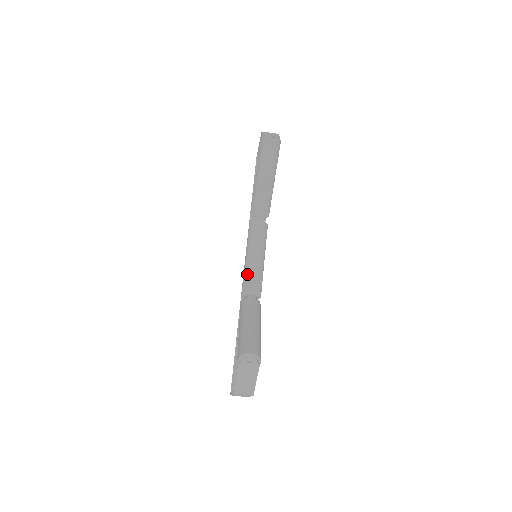
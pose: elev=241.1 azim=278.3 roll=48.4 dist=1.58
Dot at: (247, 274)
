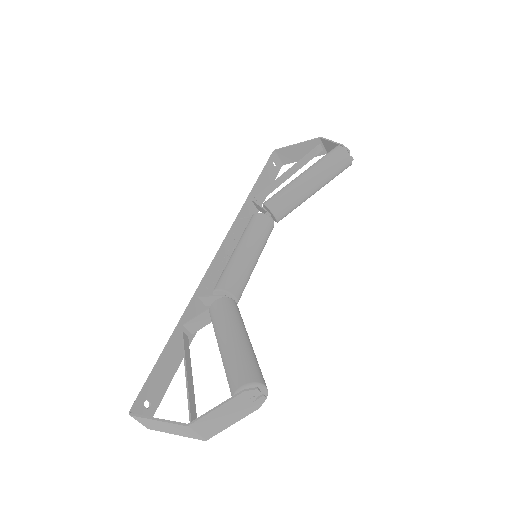
Dot at: (239, 269)
